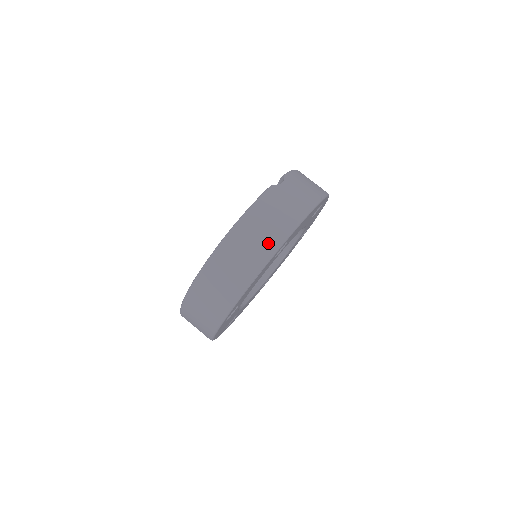
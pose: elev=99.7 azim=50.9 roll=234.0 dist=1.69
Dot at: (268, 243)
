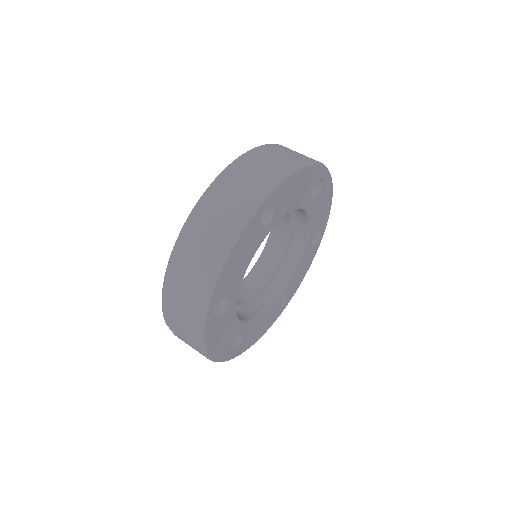
Dot at: occluded
